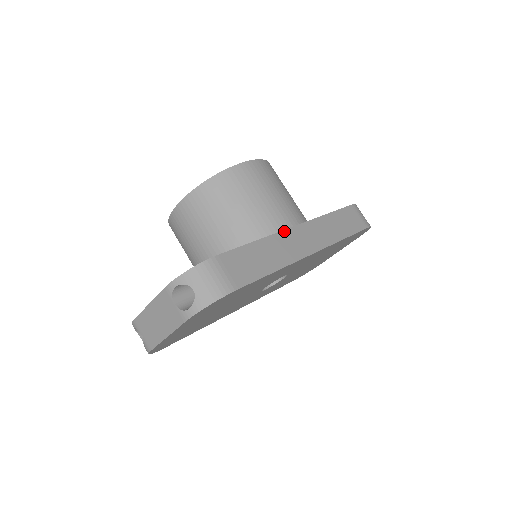
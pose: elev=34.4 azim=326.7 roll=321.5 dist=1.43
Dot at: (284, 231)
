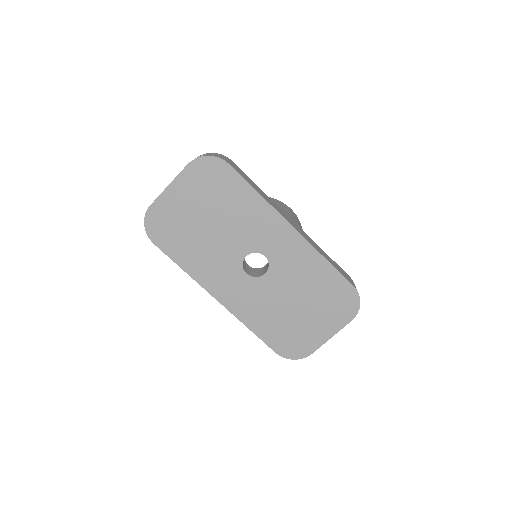
Dot at: (282, 210)
